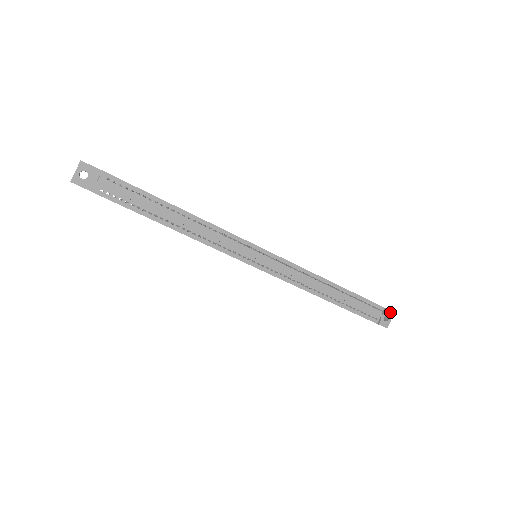
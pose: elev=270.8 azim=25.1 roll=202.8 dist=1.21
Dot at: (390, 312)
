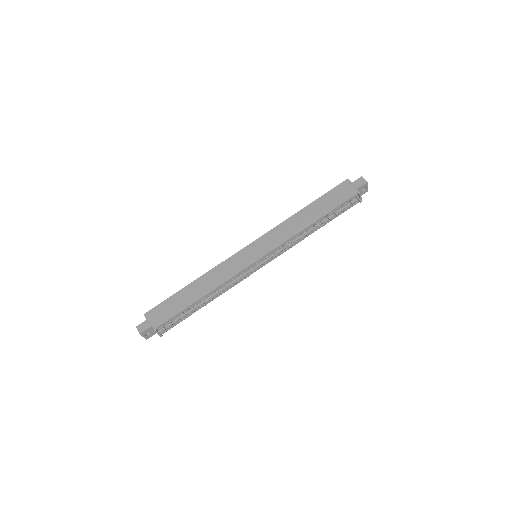
Dot at: (364, 185)
